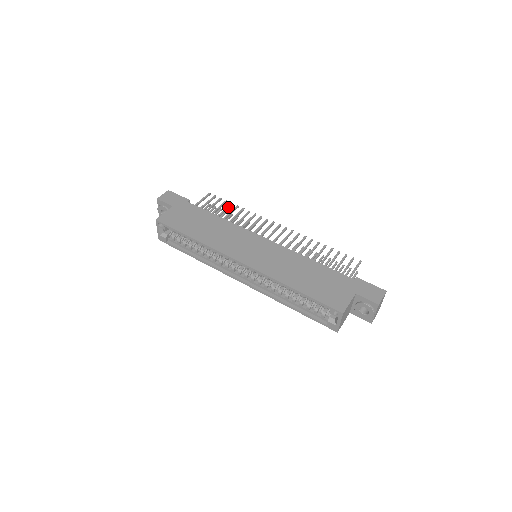
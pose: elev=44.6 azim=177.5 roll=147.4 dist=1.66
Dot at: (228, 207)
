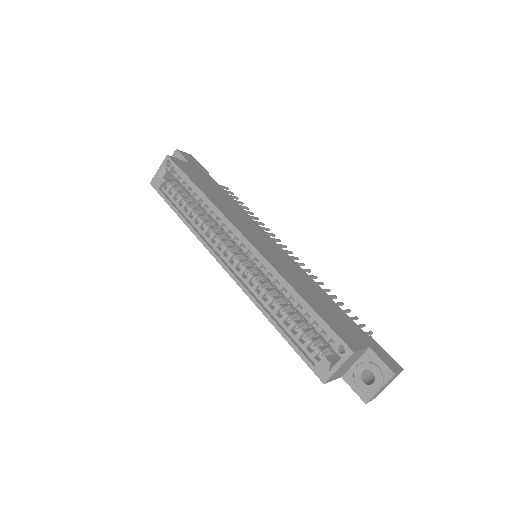
Dot at: (244, 206)
